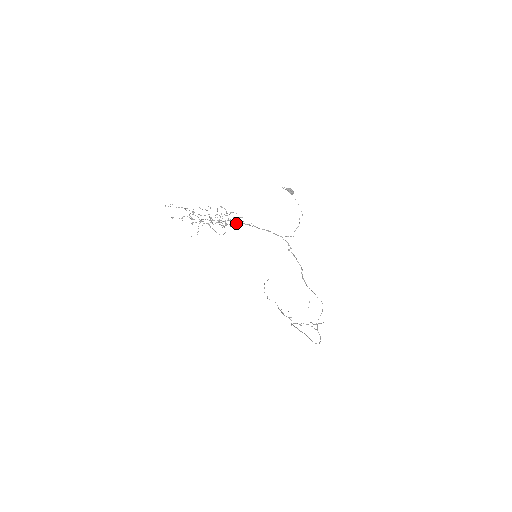
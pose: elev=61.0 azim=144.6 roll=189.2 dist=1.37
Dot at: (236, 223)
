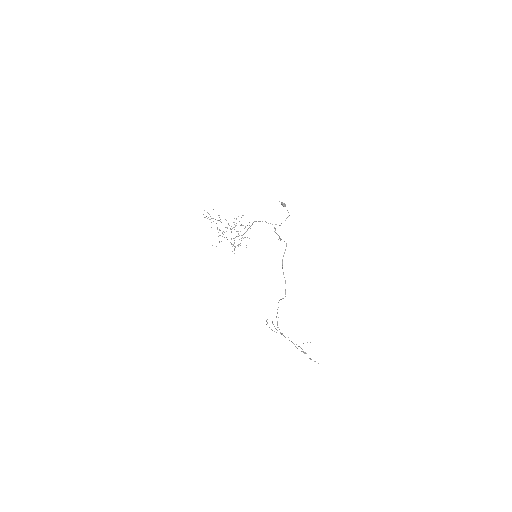
Dot at: (246, 231)
